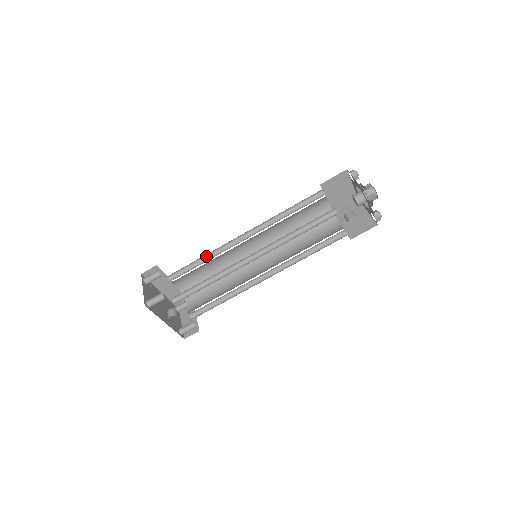
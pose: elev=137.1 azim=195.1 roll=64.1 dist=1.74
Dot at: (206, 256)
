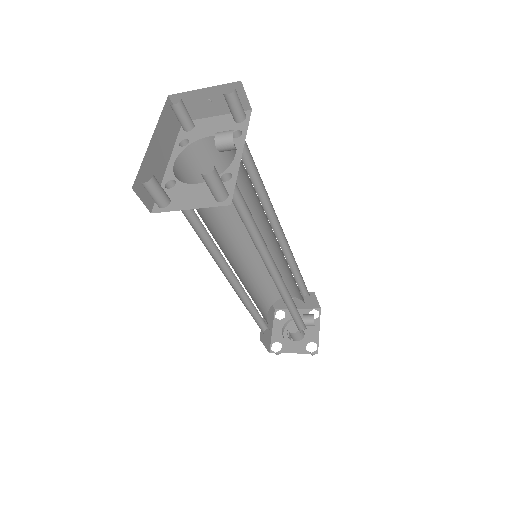
Dot at: occluded
